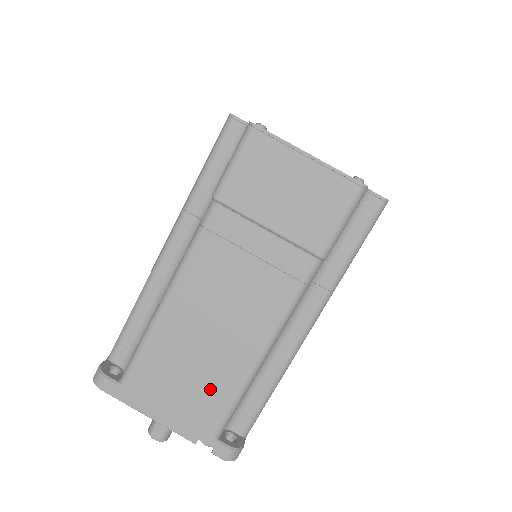
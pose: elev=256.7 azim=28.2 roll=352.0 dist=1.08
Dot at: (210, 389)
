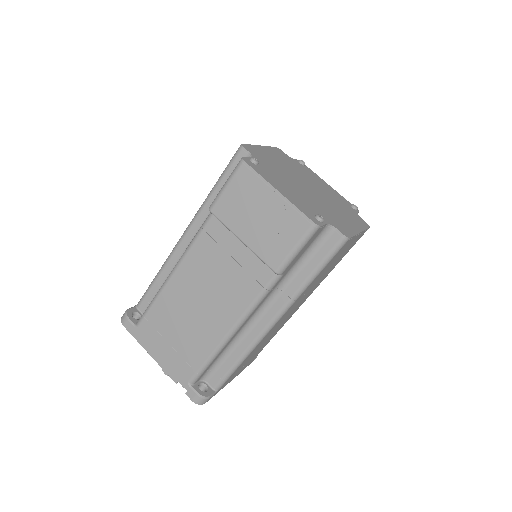
Dot at: (191, 348)
